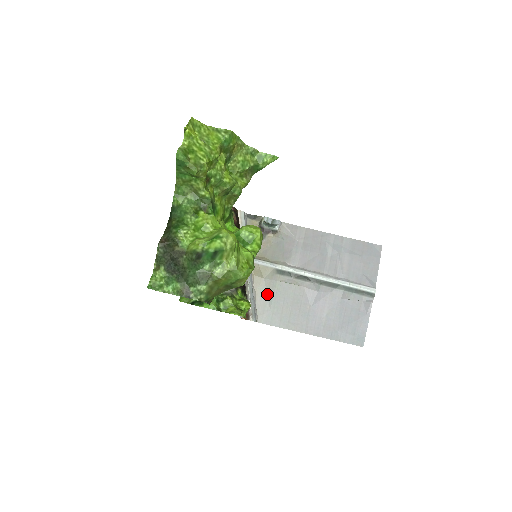
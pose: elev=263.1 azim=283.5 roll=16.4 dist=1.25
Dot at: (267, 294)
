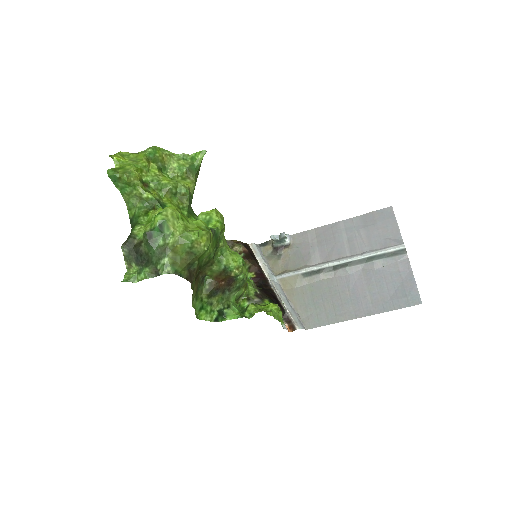
Dot at: (304, 300)
